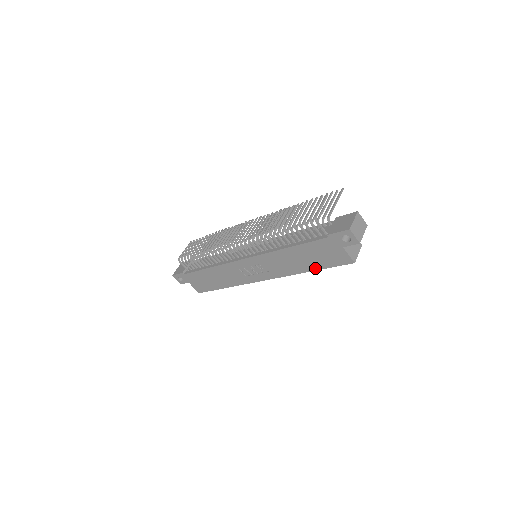
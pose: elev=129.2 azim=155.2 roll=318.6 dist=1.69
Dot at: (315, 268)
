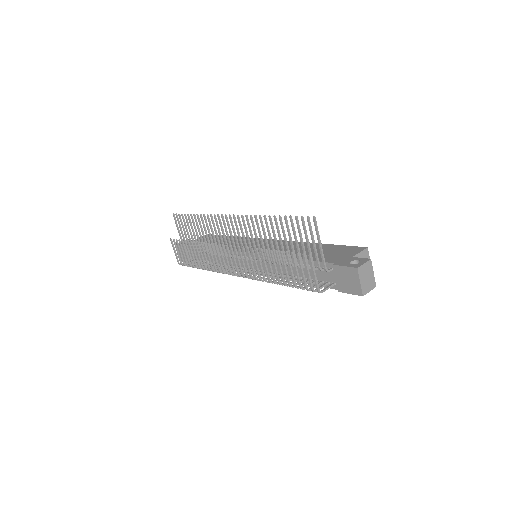
Dot at: occluded
